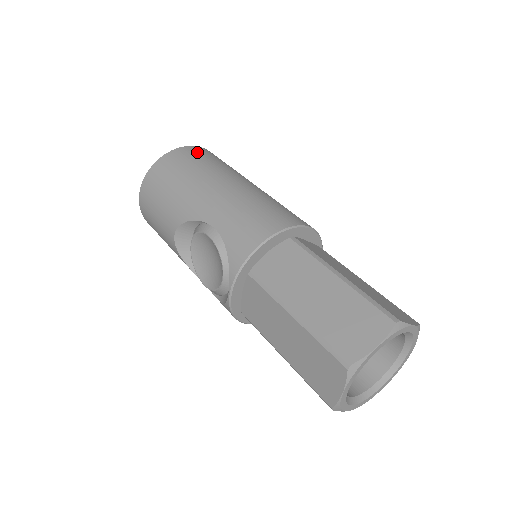
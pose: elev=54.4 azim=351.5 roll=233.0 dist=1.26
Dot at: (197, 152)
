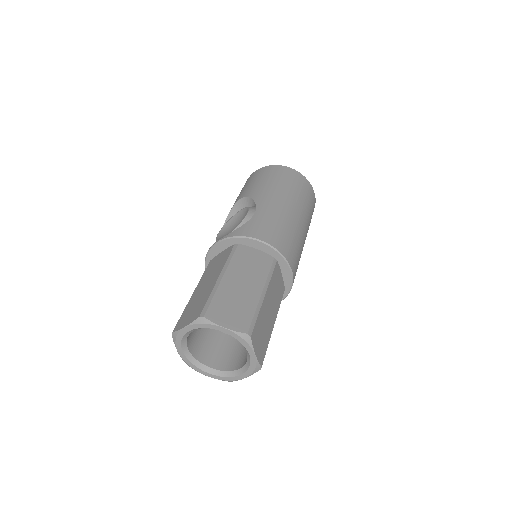
Dot at: (307, 187)
